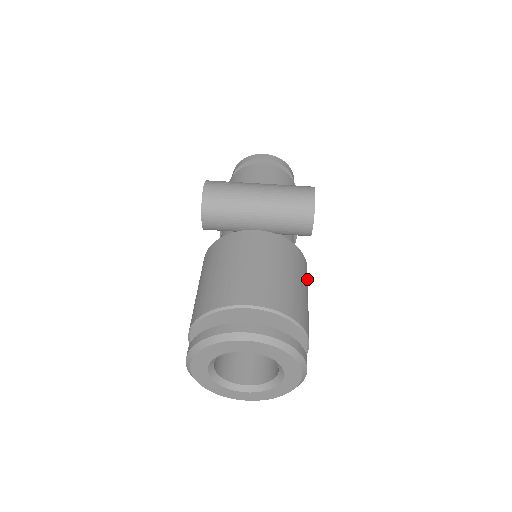
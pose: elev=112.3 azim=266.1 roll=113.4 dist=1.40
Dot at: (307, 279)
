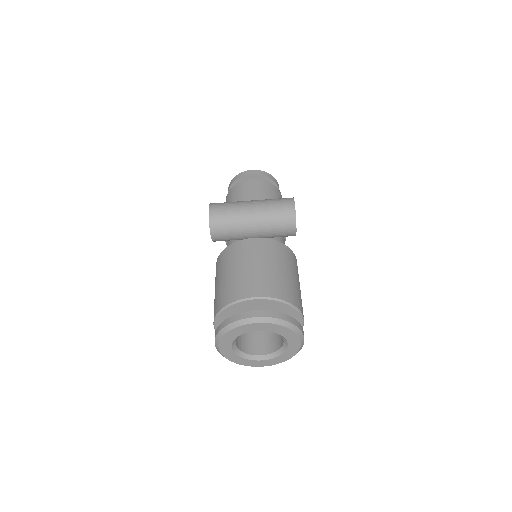
Dot at: (297, 269)
